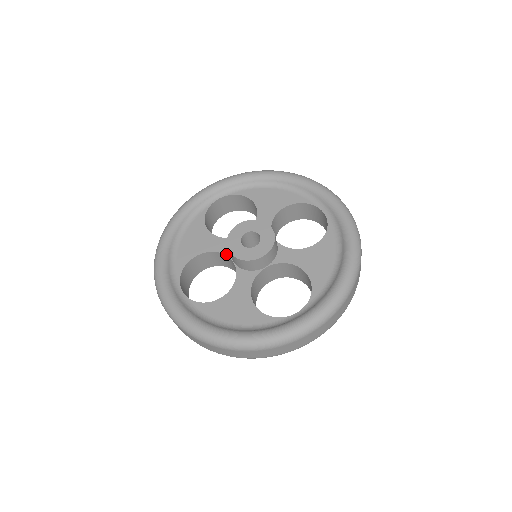
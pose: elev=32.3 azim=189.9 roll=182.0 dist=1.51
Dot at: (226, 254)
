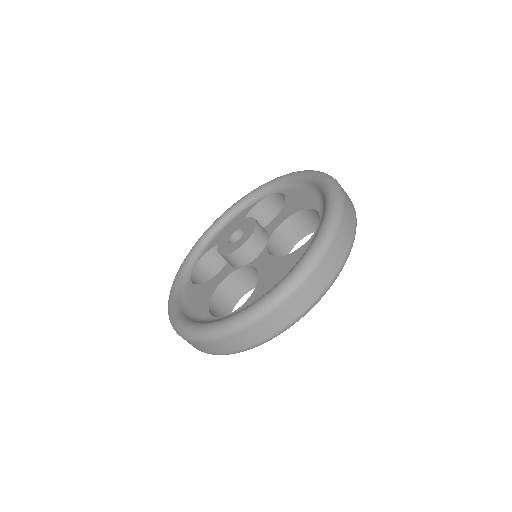
Dot at: (232, 271)
